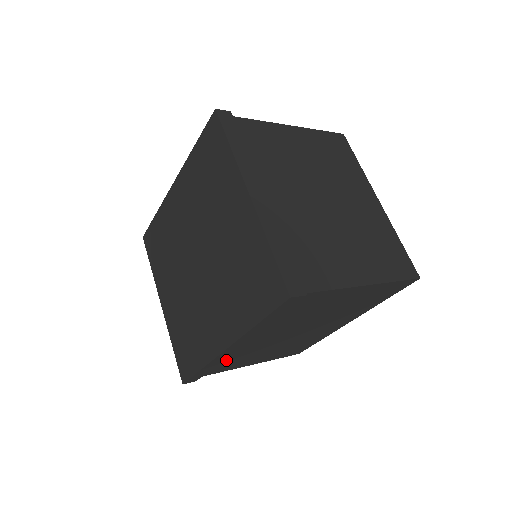
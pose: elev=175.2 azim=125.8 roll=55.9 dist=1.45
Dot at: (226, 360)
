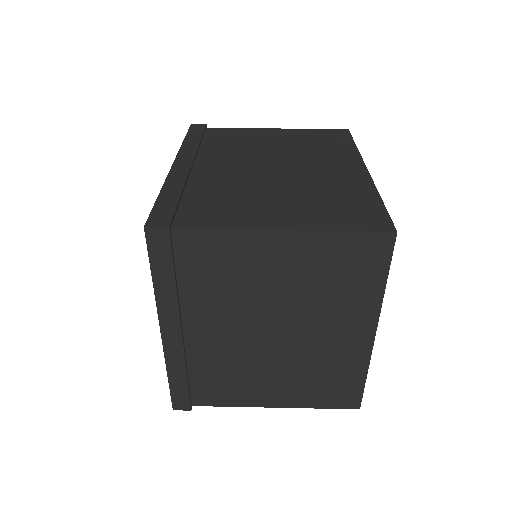
Dot at: occluded
